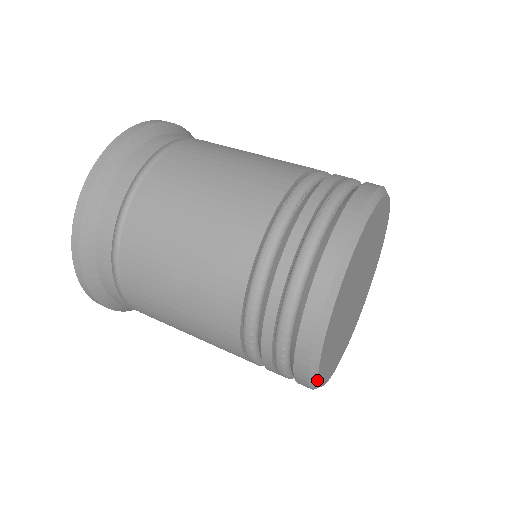
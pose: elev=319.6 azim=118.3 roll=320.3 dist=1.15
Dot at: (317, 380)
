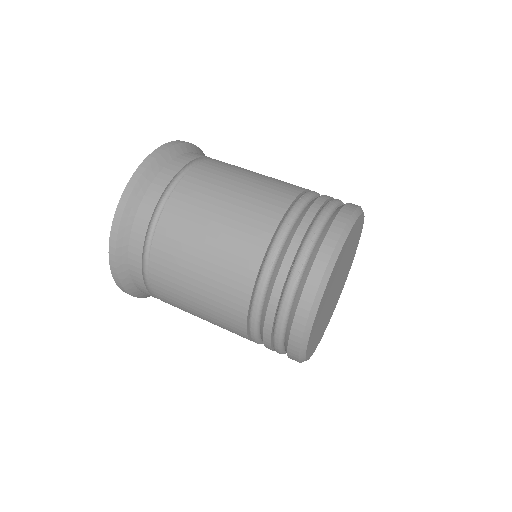
Dot at: (318, 307)
